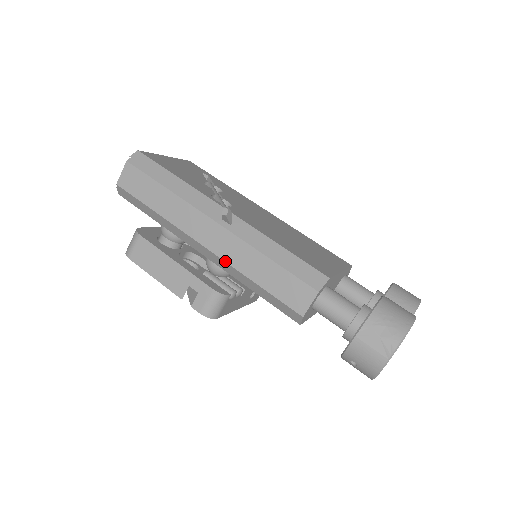
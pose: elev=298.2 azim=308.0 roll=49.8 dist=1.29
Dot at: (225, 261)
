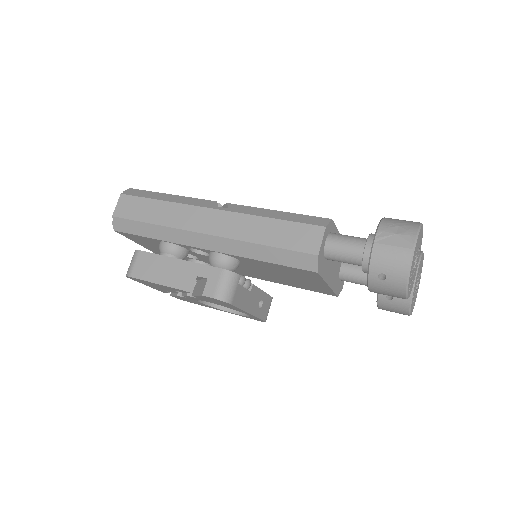
Dot at: (229, 238)
